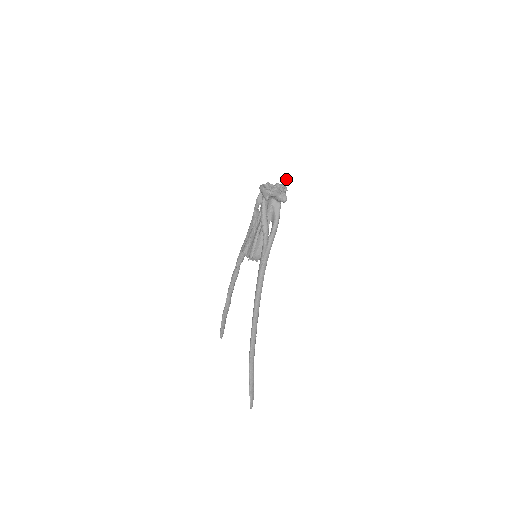
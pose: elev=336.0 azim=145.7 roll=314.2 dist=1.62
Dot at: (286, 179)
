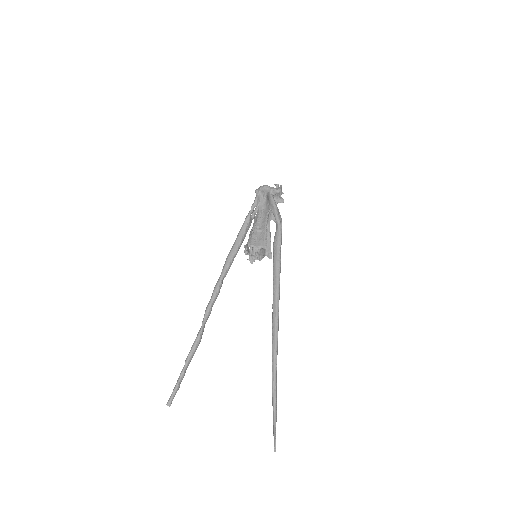
Dot at: (281, 185)
